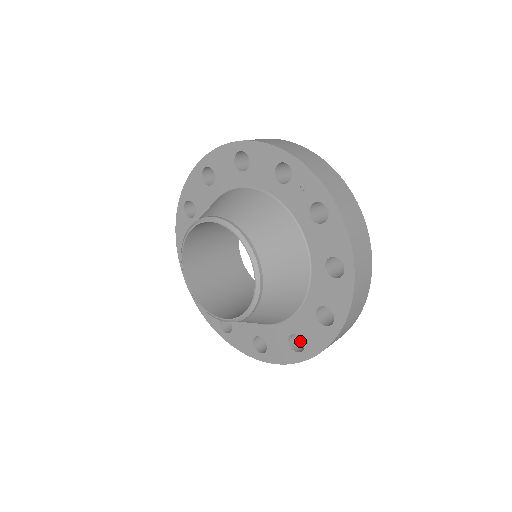
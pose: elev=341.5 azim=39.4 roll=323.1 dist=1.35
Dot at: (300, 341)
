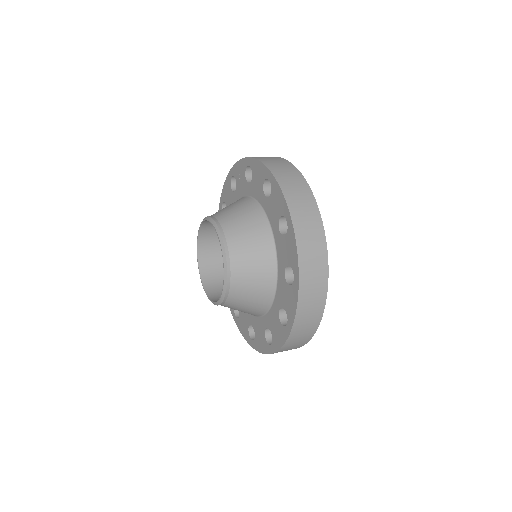
Dot at: occluded
